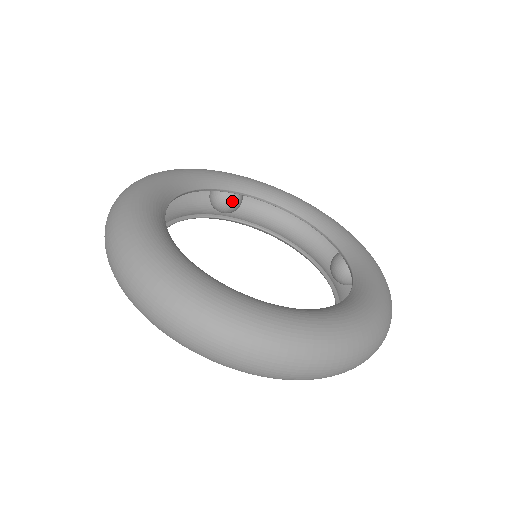
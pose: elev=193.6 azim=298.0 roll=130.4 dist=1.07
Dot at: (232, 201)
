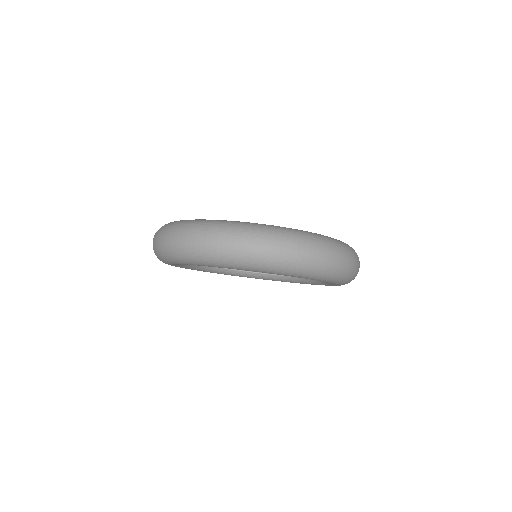
Dot at: occluded
